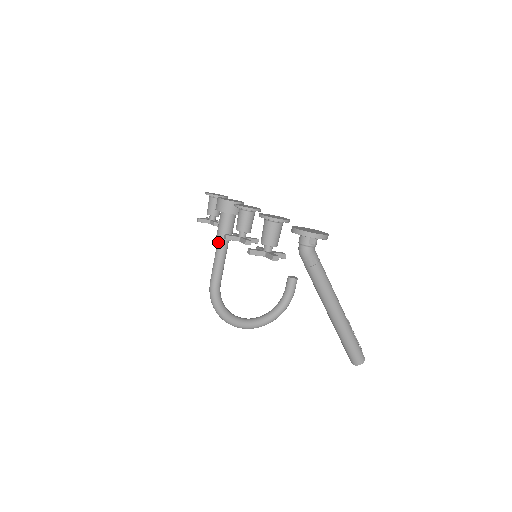
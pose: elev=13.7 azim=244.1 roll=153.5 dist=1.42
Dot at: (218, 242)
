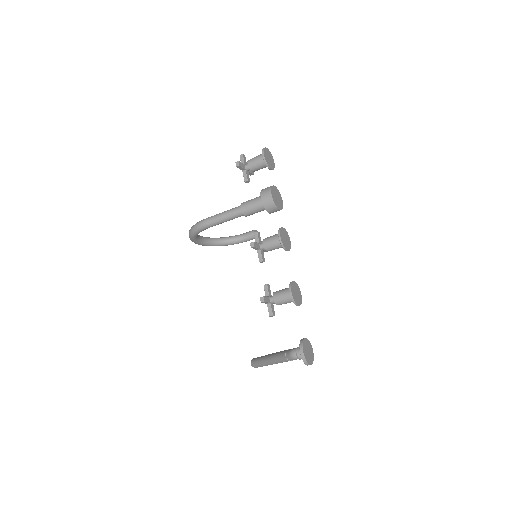
Dot at: (239, 211)
